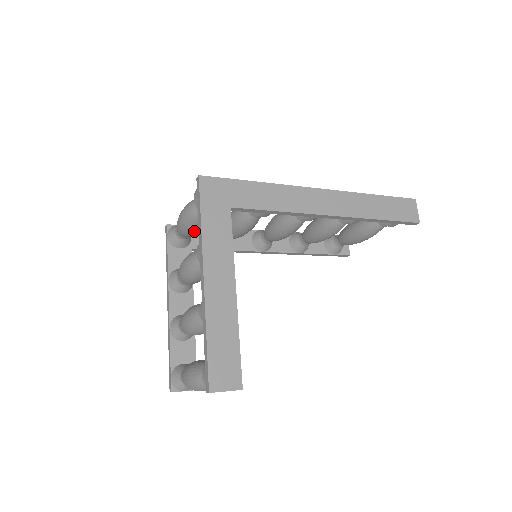
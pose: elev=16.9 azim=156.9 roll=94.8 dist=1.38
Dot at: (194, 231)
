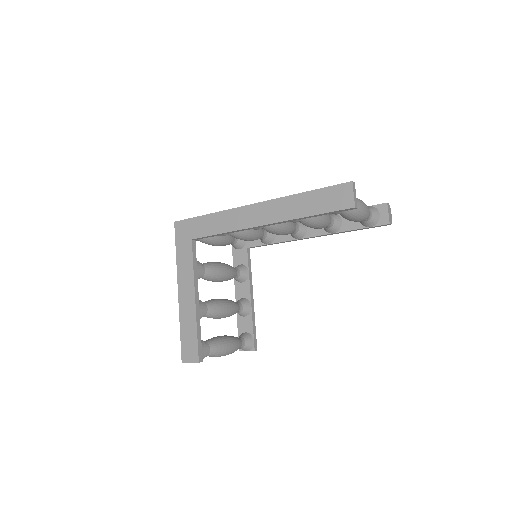
Dot at: (216, 245)
